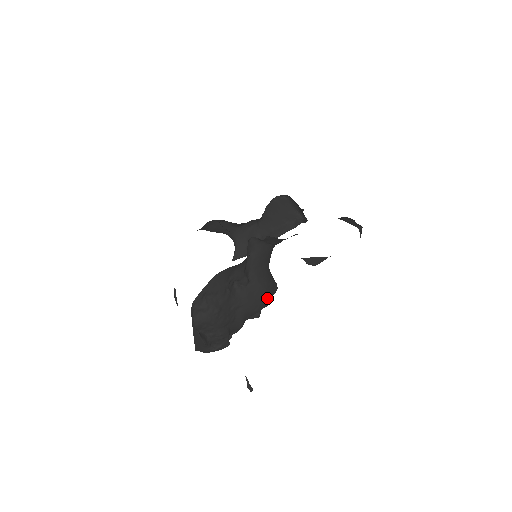
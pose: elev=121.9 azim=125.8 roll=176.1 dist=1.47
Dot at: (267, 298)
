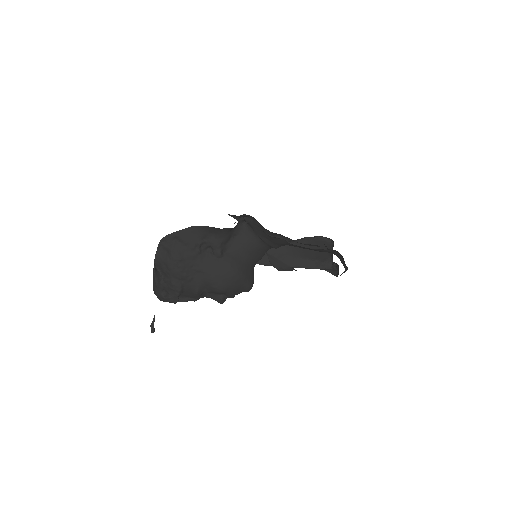
Dot at: (232, 284)
